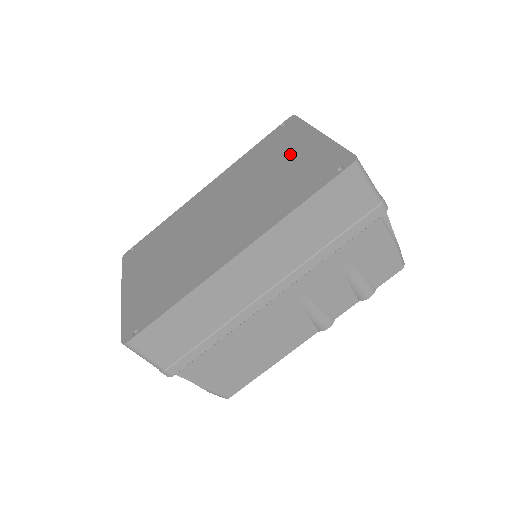
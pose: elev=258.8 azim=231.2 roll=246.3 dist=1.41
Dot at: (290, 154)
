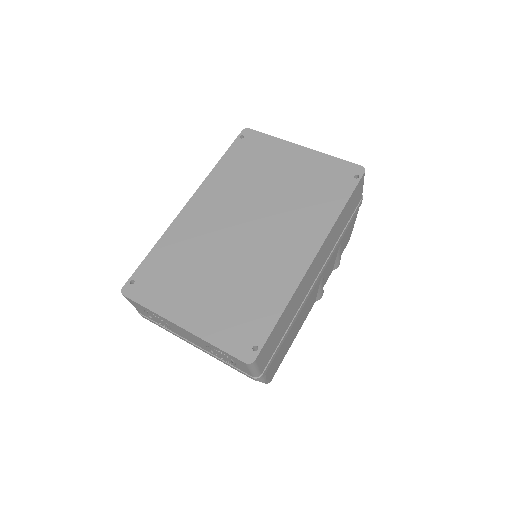
Dot at: (285, 165)
